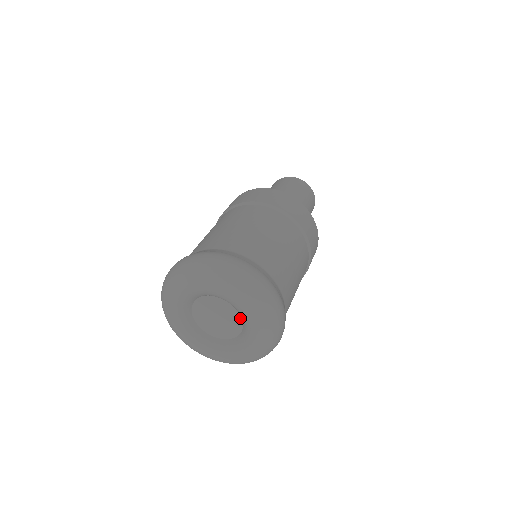
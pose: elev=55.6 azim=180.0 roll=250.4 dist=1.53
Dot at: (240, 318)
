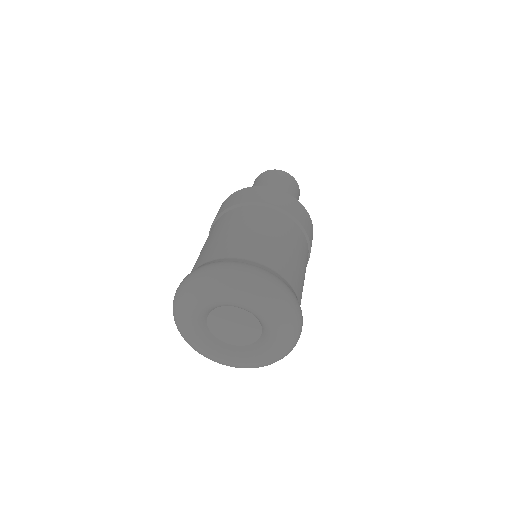
Dot at: (239, 309)
